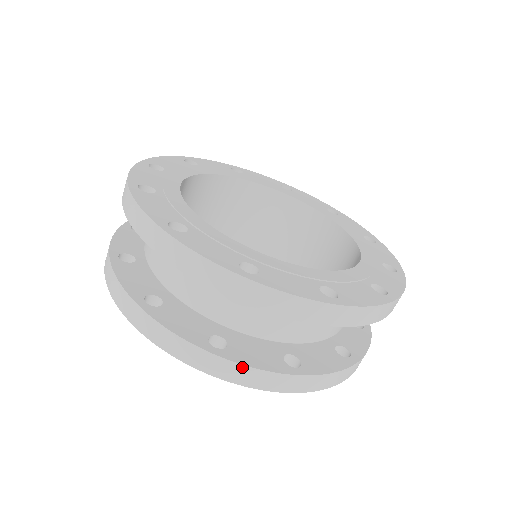
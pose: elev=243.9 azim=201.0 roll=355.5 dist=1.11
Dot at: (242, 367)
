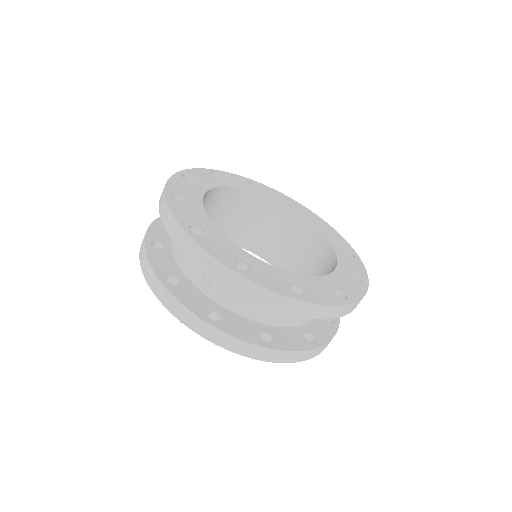
Dot at: (328, 343)
